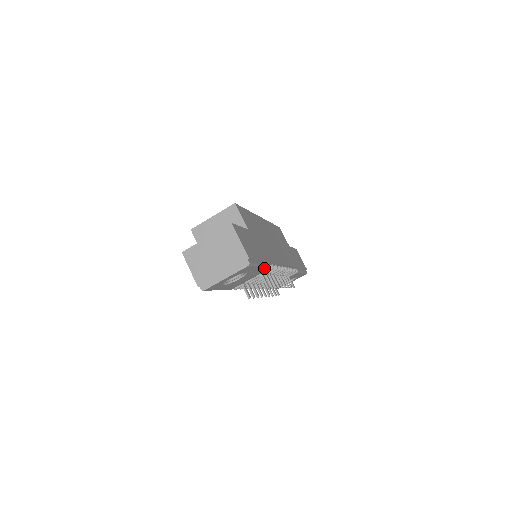
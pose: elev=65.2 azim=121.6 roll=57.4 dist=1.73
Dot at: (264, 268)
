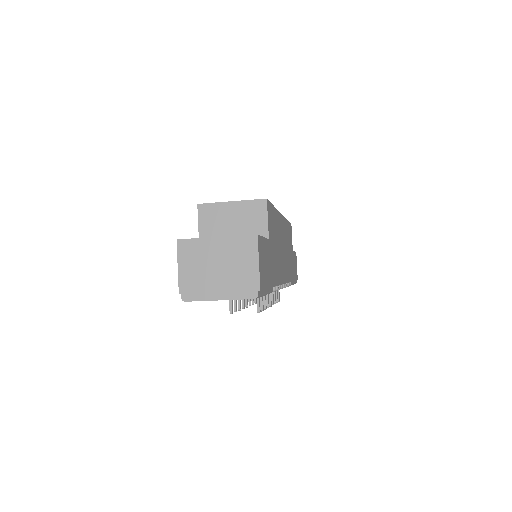
Dot at: occluded
